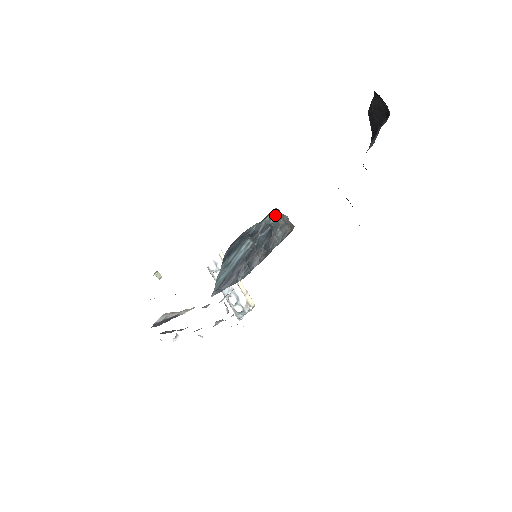
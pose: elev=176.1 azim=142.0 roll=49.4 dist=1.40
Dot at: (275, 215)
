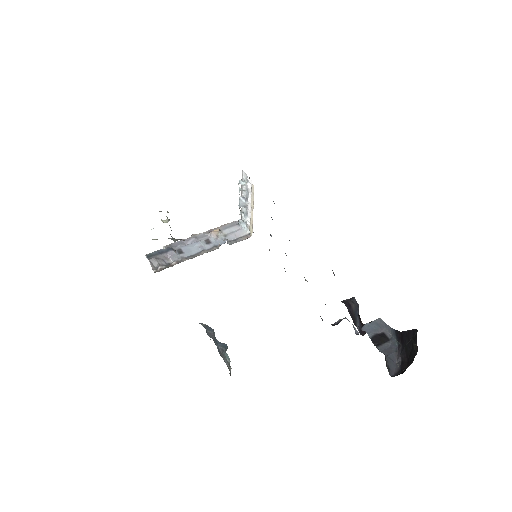
Dot at: (228, 359)
